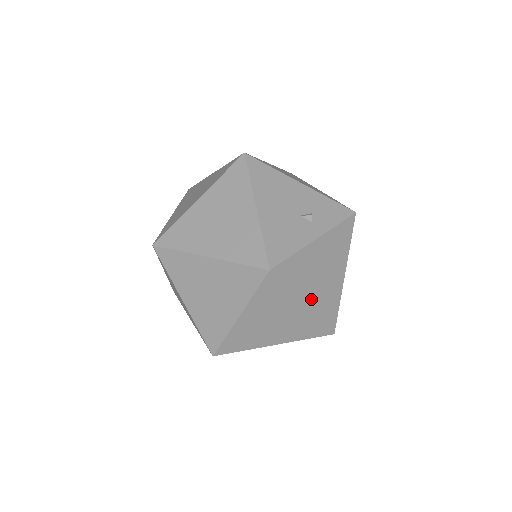
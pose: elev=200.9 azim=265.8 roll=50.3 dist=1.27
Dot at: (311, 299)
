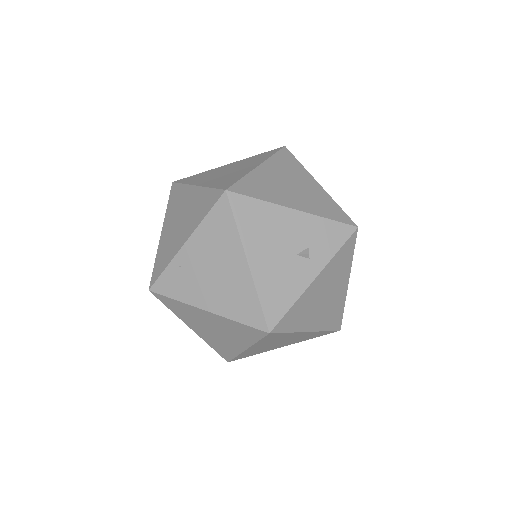
Dot at: (314, 324)
